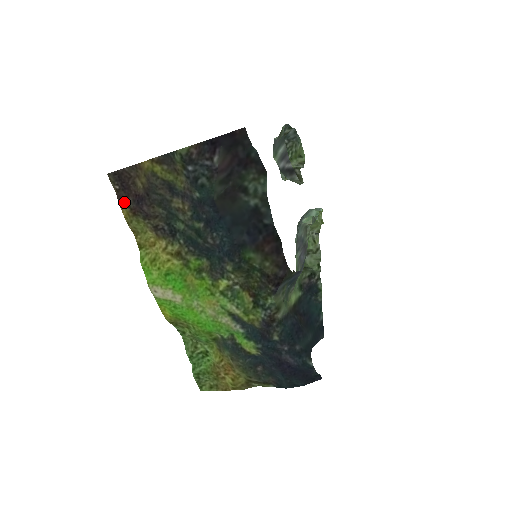
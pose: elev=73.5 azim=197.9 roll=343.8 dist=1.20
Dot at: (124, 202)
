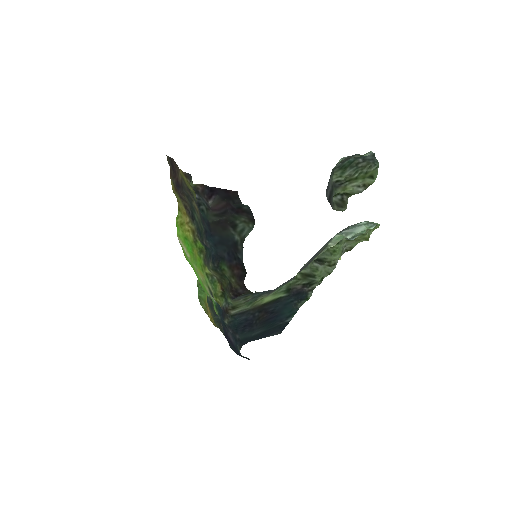
Dot at: (172, 179)
